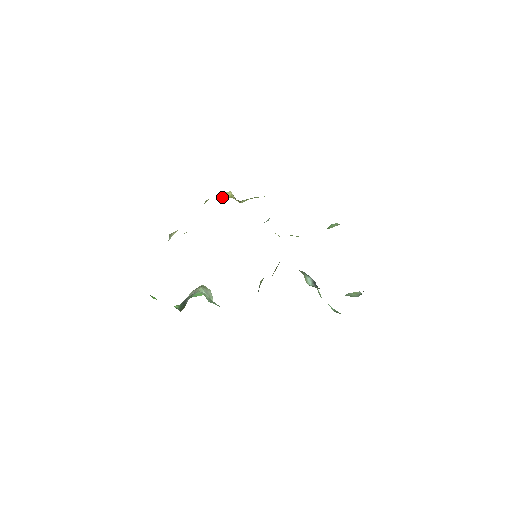
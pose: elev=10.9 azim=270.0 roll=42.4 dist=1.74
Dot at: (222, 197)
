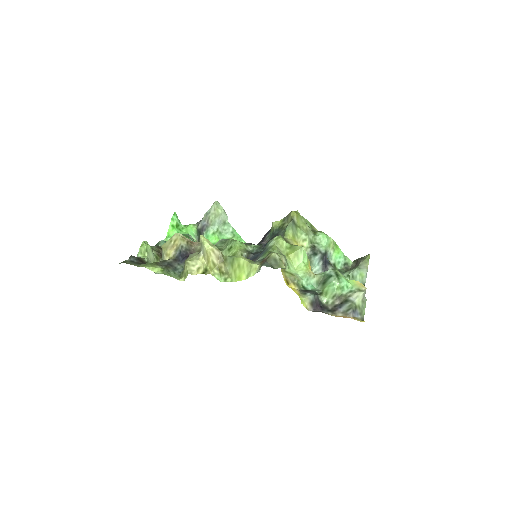
Dot at: (203, 250)
